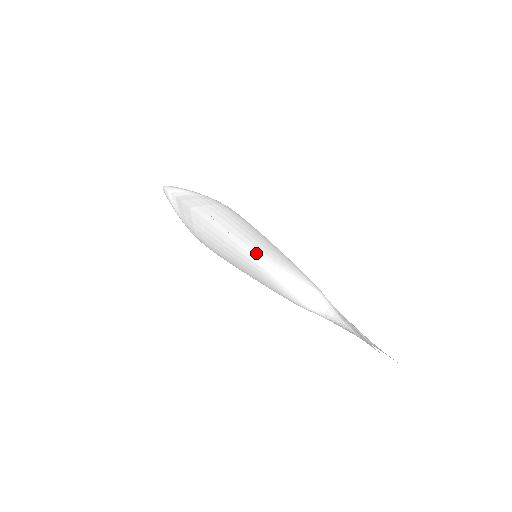
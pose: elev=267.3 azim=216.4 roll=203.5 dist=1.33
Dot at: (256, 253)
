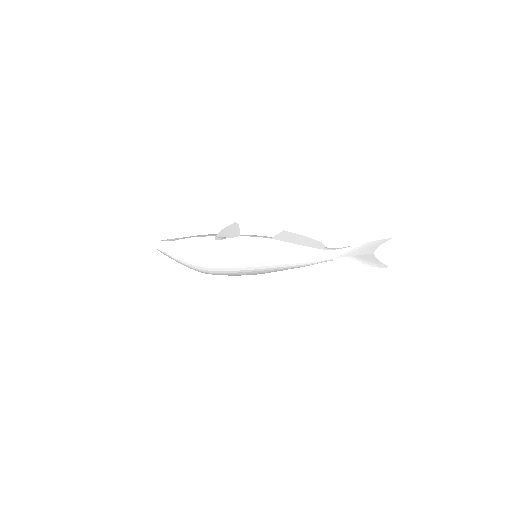
Dot at: (264, 237)
